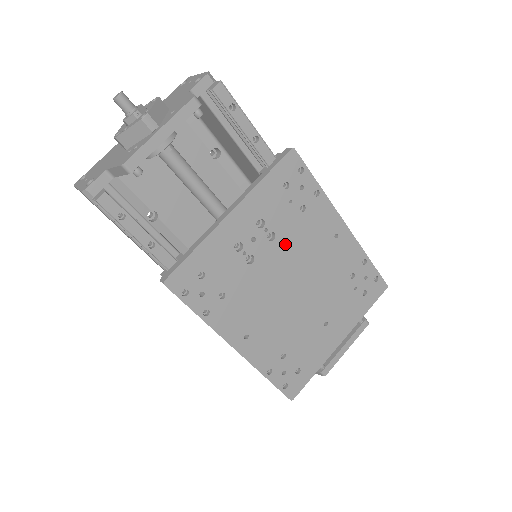
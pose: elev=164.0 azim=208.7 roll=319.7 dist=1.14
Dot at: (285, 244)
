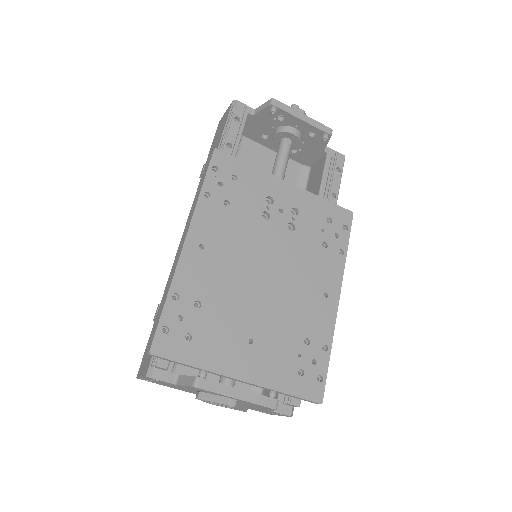
Dot at: (293, 244)
